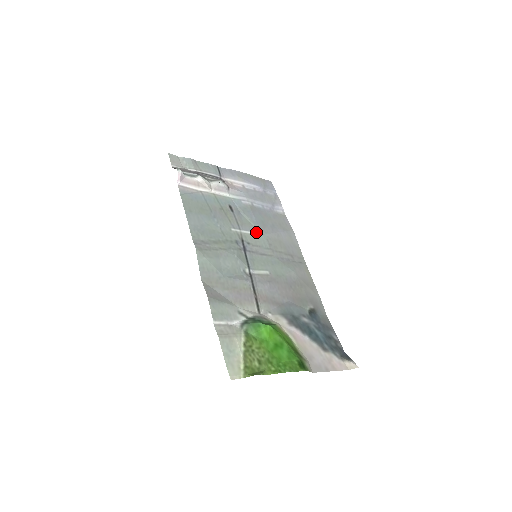
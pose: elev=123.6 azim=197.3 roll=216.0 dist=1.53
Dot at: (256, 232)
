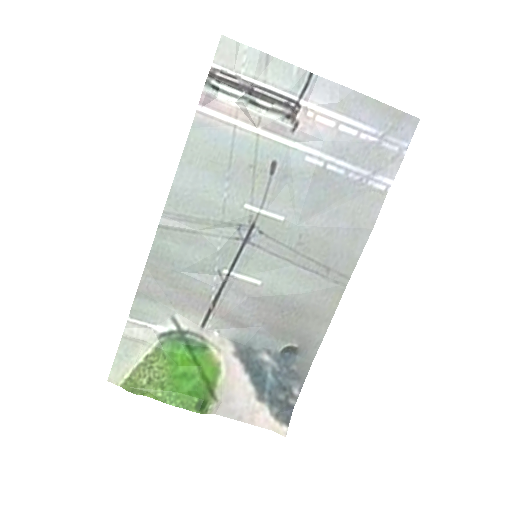
Dot at: (289, 218)
